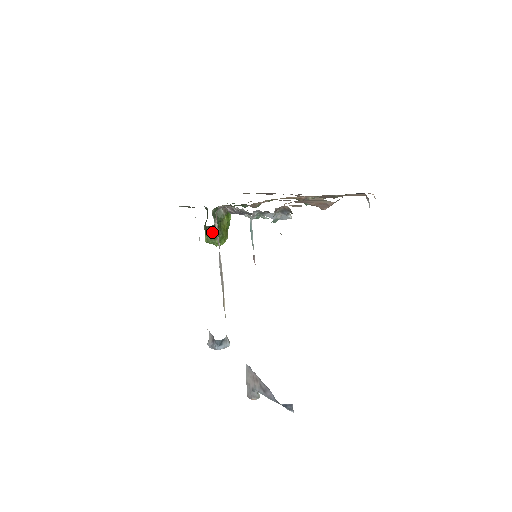
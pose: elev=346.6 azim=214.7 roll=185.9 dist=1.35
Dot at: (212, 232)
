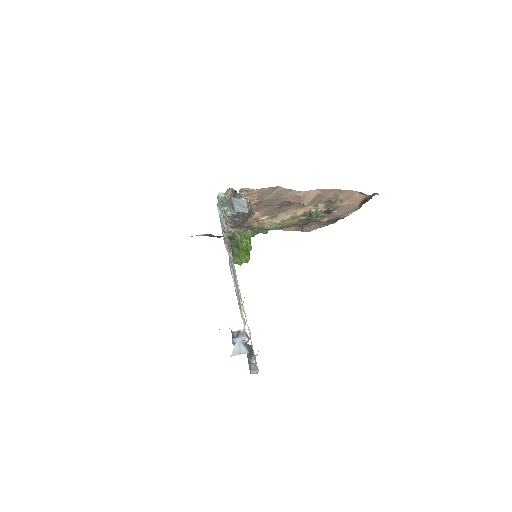
Dot at: (232, 252)
